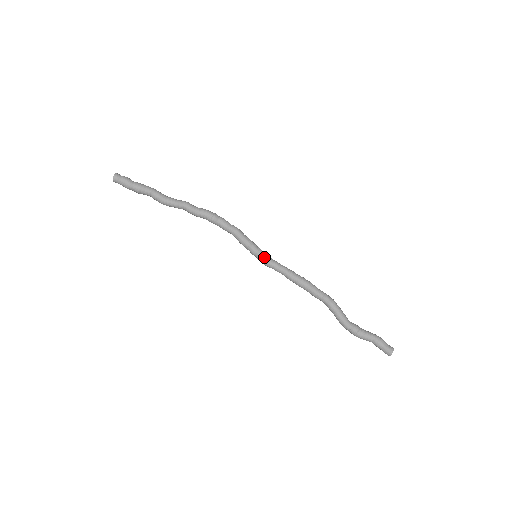
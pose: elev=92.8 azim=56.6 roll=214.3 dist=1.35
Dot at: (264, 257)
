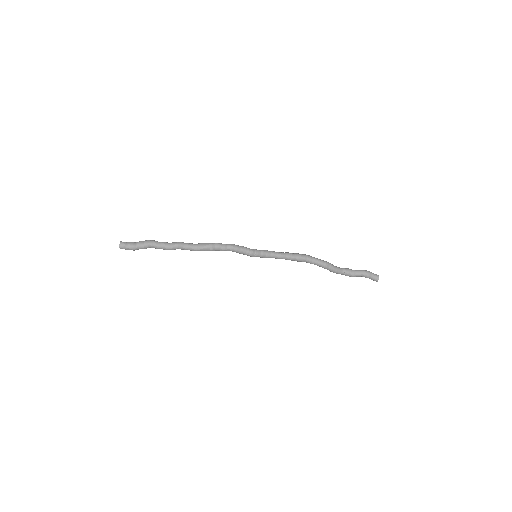
Dot at: (262, 257)
